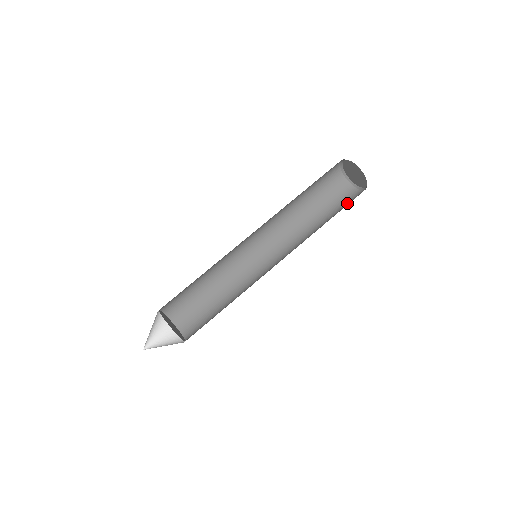
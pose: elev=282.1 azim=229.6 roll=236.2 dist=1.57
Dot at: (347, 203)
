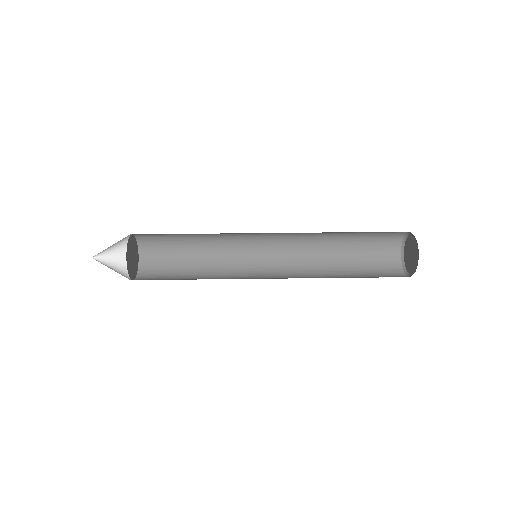
Dot at: (382, 276)
